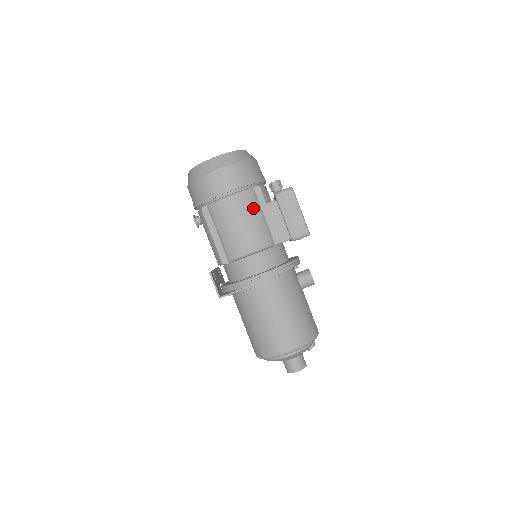
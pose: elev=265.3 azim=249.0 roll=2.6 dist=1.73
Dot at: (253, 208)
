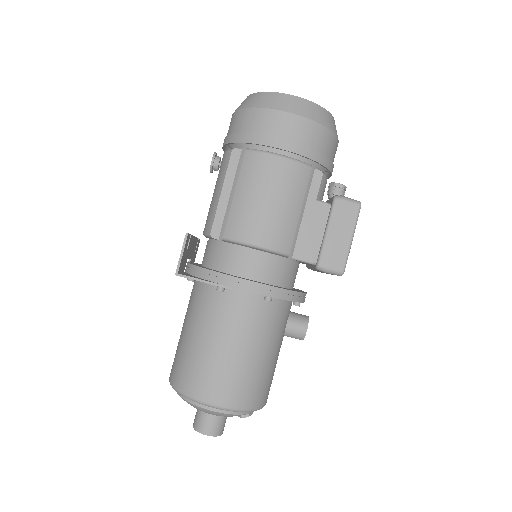
Dot at: (298, 192)
